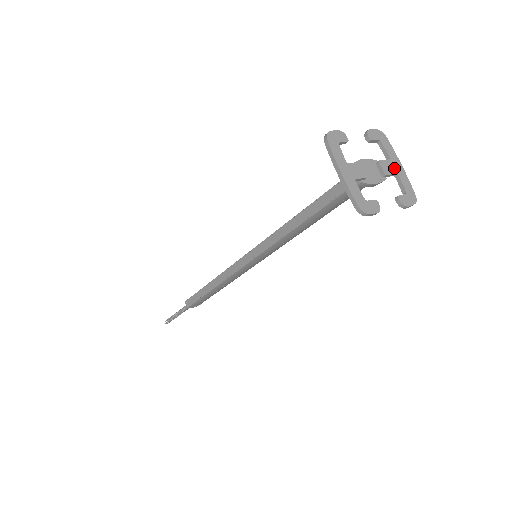
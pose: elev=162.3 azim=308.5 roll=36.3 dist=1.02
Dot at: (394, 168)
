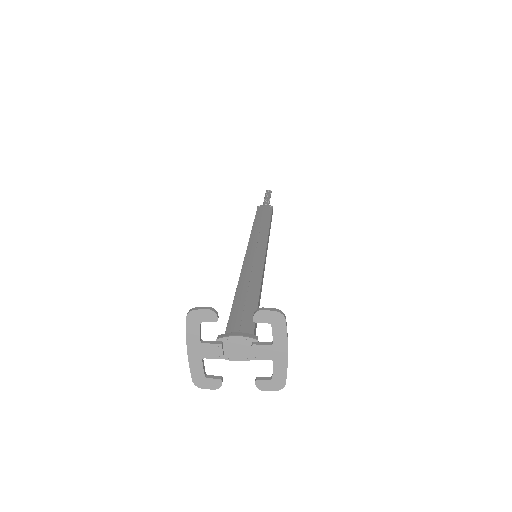
Dot at: (272, 354)
